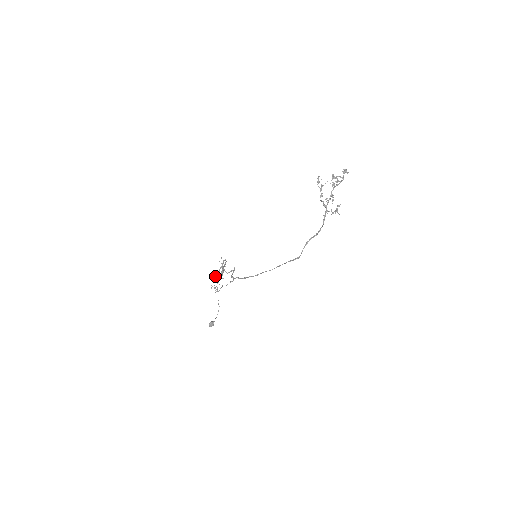
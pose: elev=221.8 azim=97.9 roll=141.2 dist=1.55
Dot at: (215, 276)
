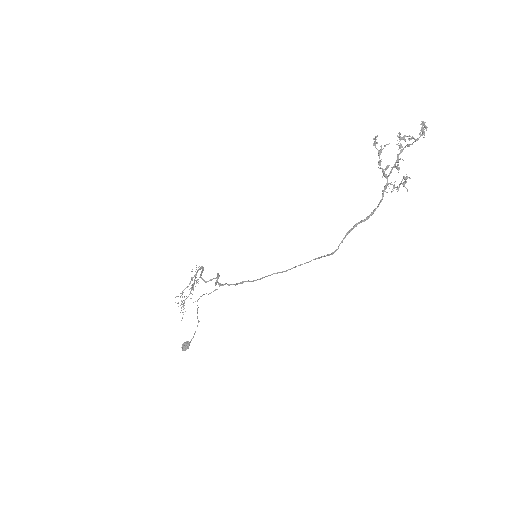
Dot at: (183, 290)
